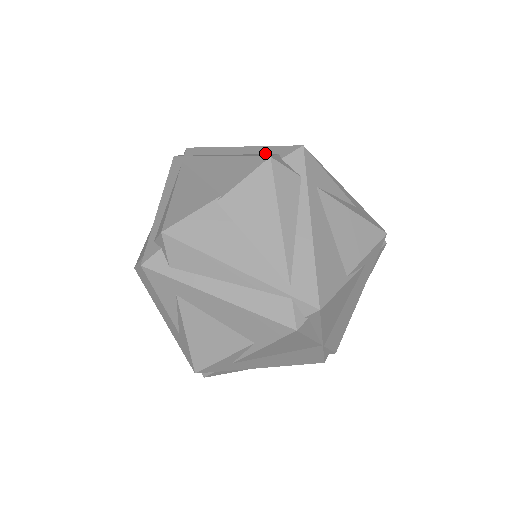
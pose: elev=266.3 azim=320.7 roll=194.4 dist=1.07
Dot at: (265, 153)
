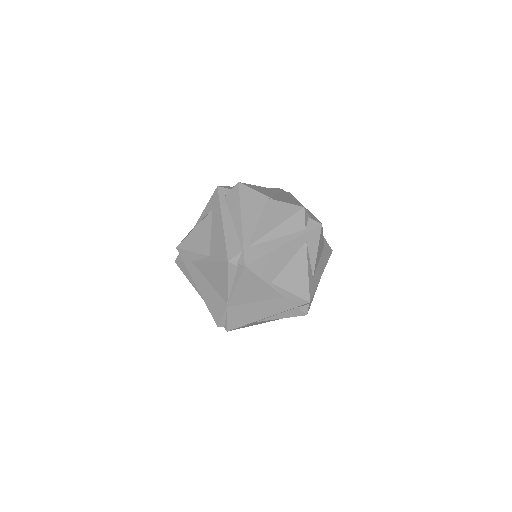
Dot at: occluded
